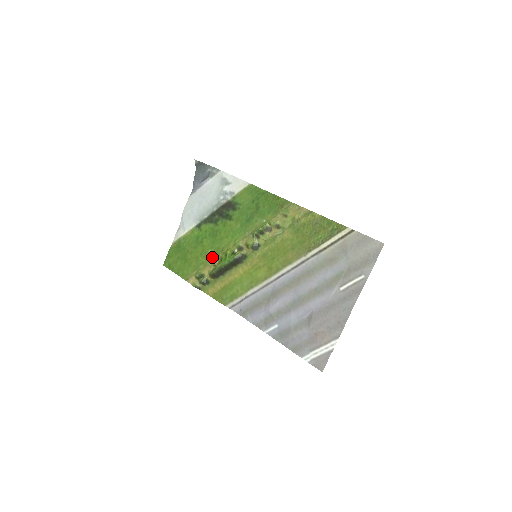
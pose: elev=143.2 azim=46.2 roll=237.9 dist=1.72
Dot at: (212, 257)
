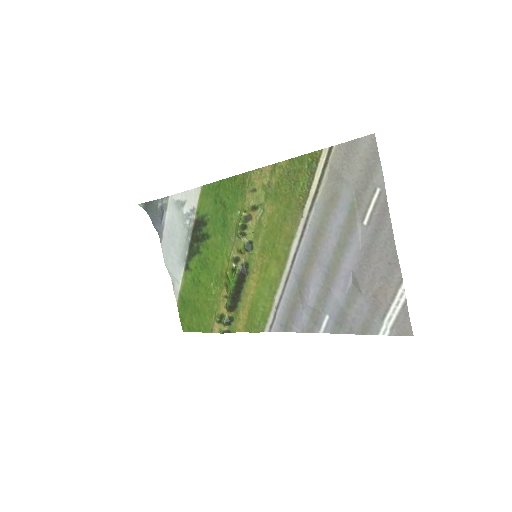
Dot at: (218, 290)
